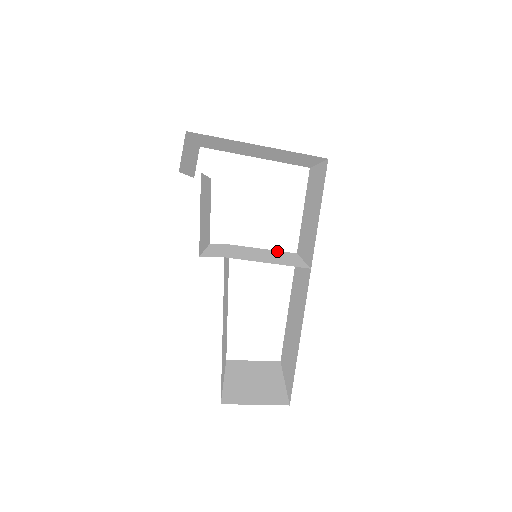
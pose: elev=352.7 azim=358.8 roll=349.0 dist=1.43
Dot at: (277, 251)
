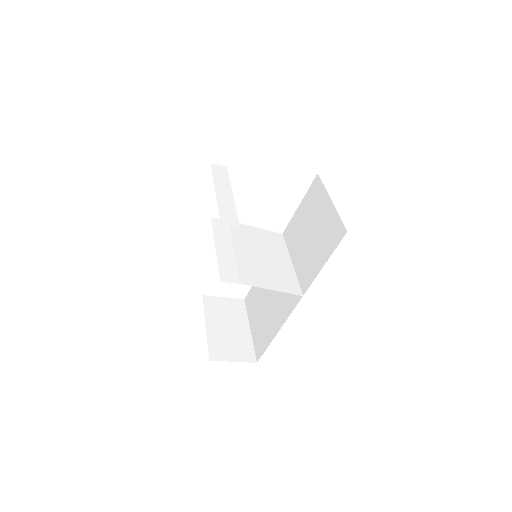
Dot at: (268, 233)
